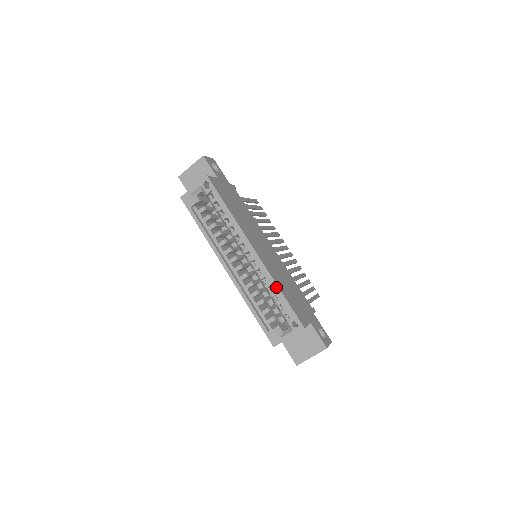
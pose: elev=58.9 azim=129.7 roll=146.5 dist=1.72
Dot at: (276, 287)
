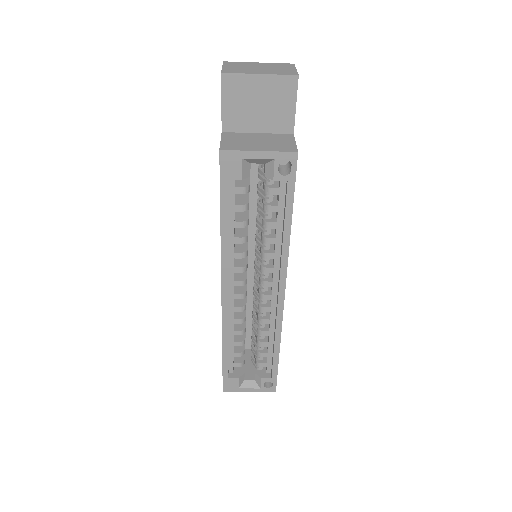
Dot at: (277, 345)
